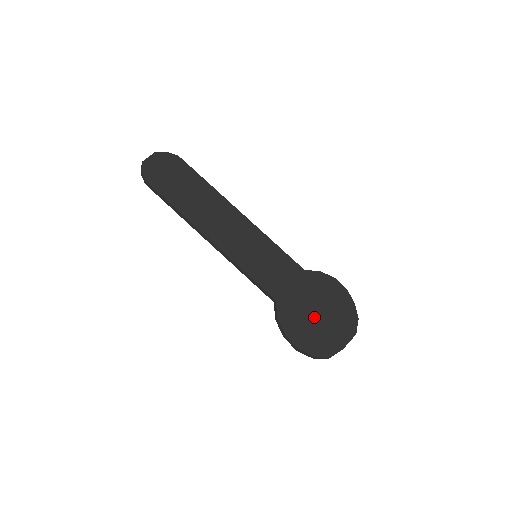
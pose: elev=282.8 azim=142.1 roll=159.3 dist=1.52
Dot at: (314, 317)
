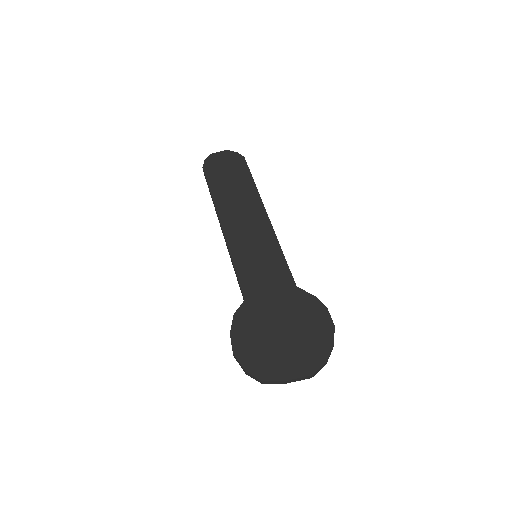
Dot at: (274, 334)
